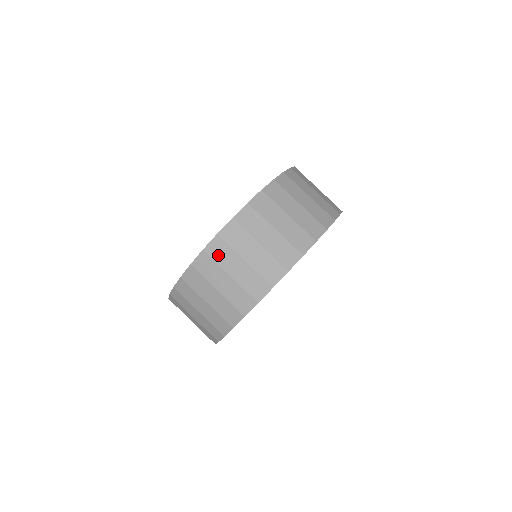
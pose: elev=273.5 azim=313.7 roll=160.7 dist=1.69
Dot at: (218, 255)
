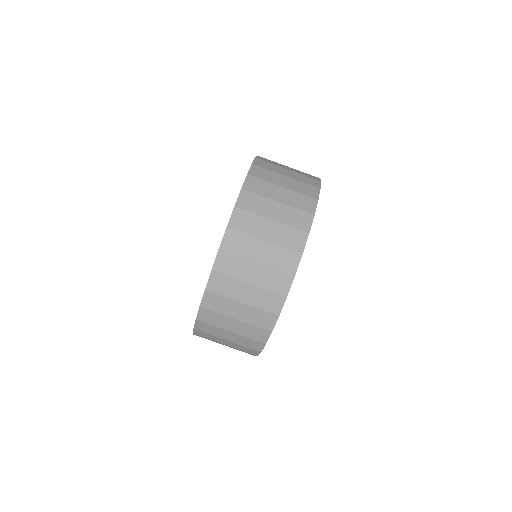
Dot at: (222, 289)
